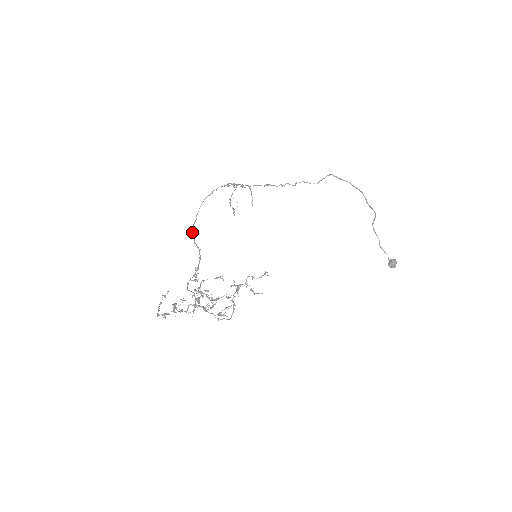
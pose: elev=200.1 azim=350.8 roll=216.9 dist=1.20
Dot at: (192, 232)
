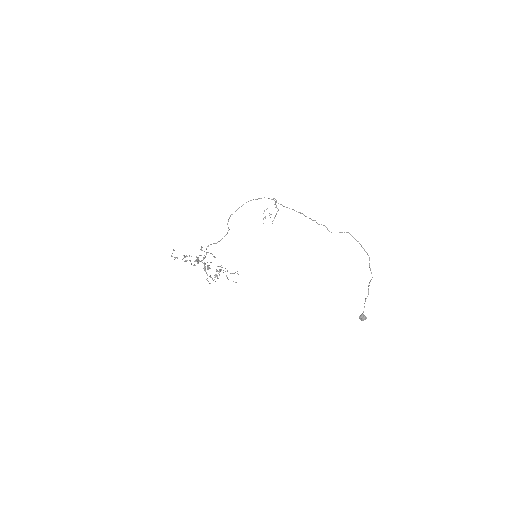
Dot at: occluded
